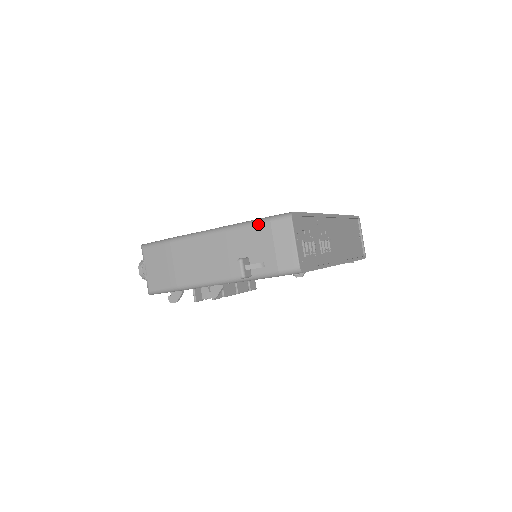
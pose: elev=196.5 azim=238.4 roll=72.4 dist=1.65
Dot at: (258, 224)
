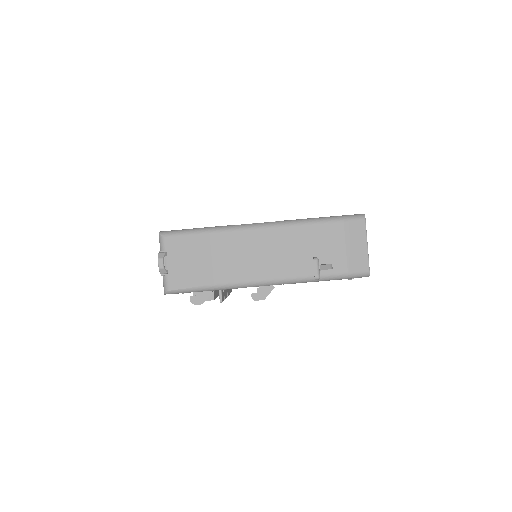
Dot at: (329, 222)
